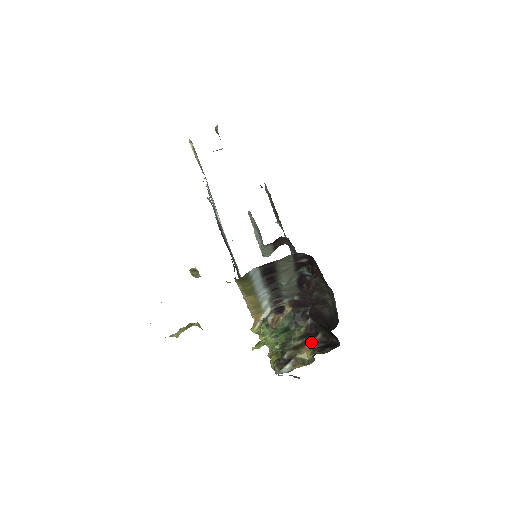
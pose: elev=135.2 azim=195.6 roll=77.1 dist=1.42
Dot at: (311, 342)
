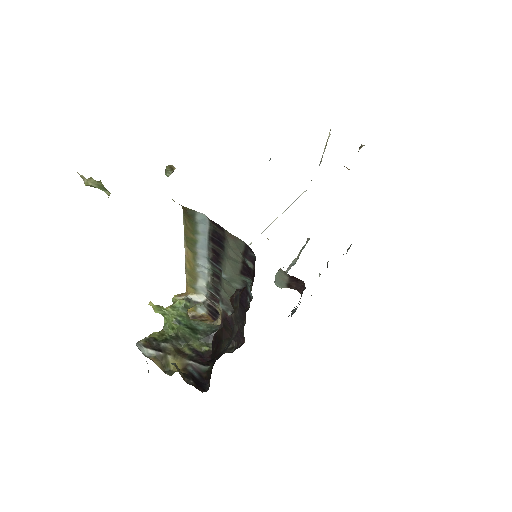
Dot at: (193, 362)
